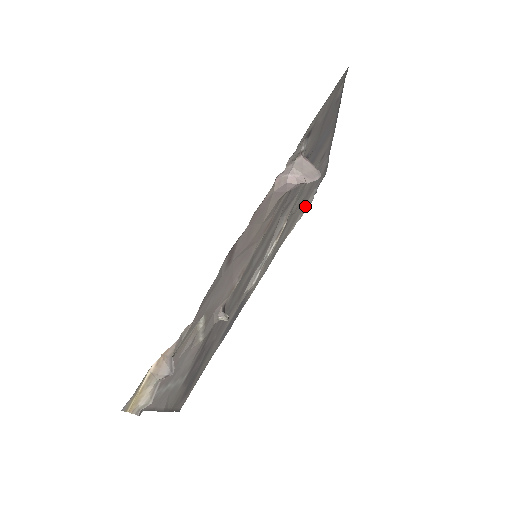
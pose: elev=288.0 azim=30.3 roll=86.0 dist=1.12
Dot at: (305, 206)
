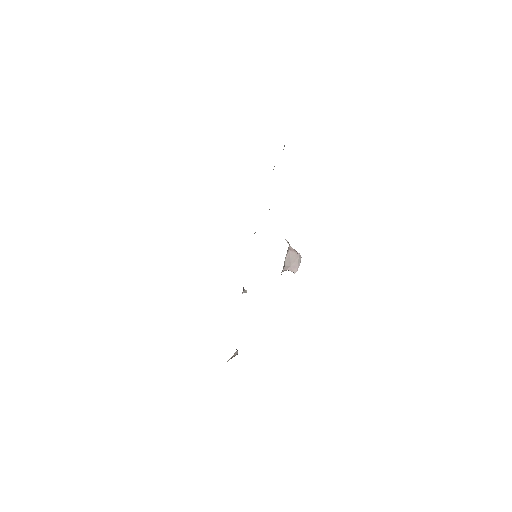
Dot at: occluded
